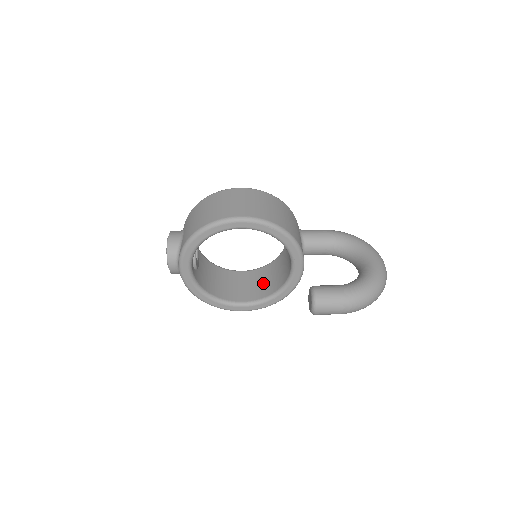
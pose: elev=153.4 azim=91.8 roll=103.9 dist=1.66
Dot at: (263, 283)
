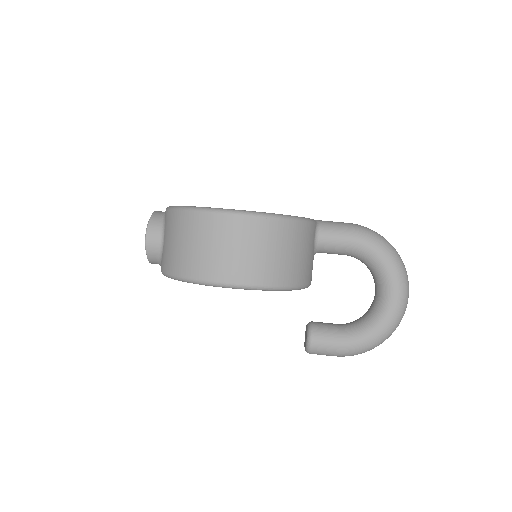
Dot at: occluded
